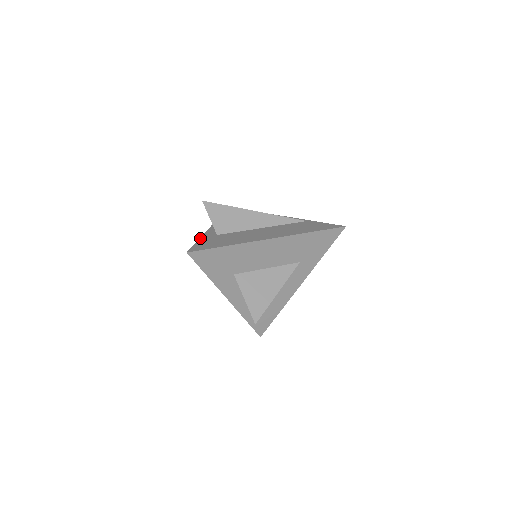
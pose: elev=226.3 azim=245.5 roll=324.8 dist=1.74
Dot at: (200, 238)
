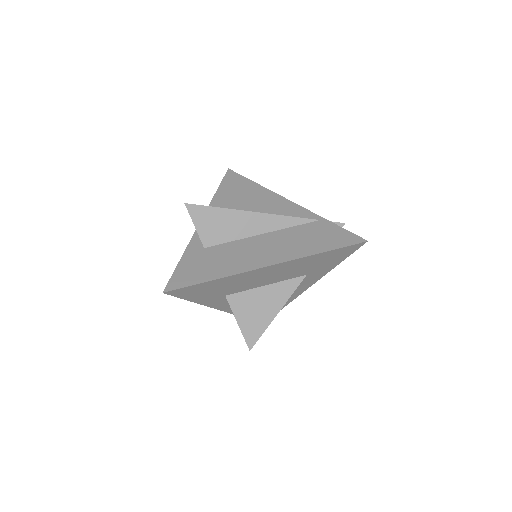
Dot at: (183, 255)
